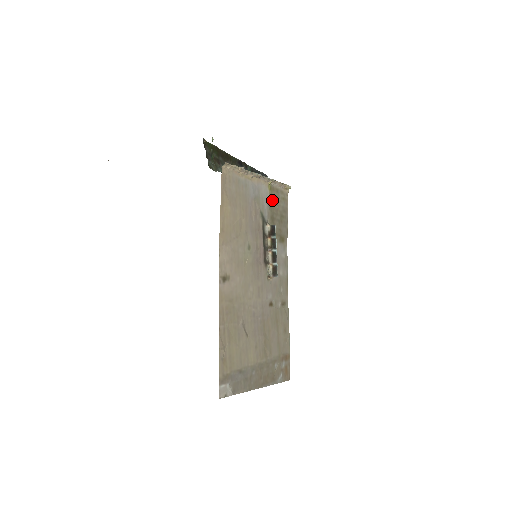
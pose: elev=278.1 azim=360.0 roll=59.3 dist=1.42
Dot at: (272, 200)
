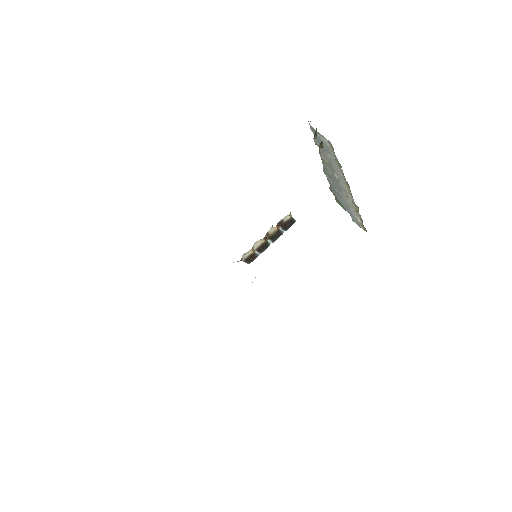
Dot at: occluded
